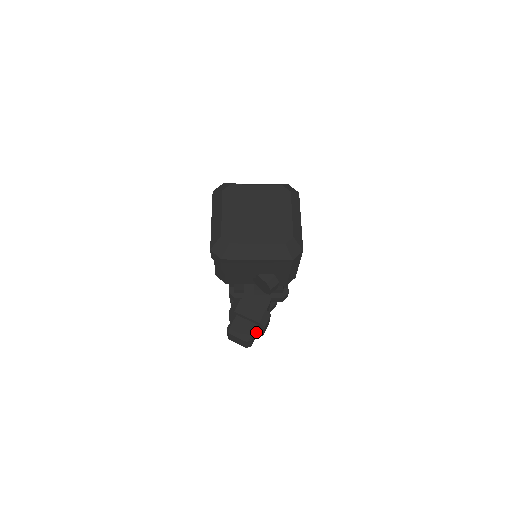
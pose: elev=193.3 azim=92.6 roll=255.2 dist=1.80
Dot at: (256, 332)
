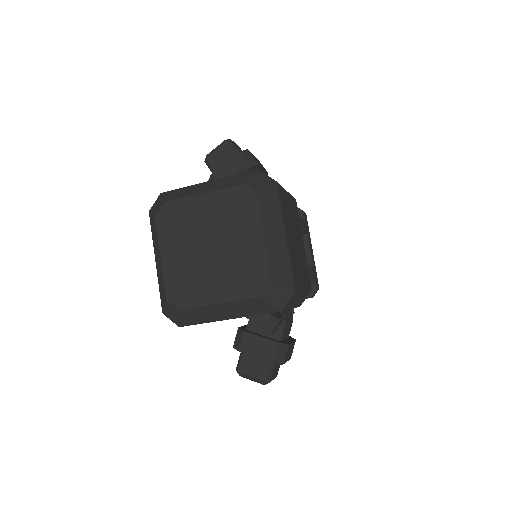
Dot at: (275, 366)
